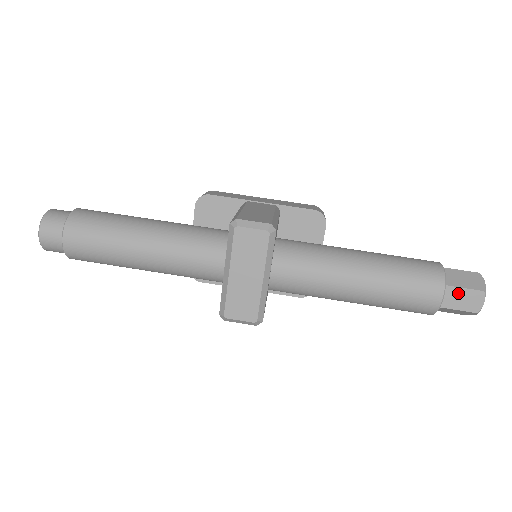
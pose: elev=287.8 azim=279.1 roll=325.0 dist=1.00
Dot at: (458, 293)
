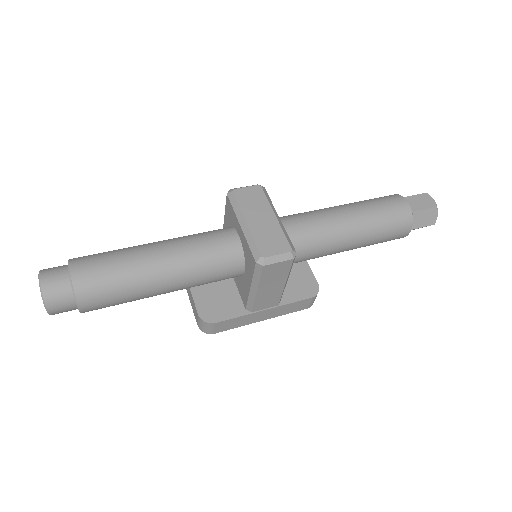
Dot at: (413, 199)
